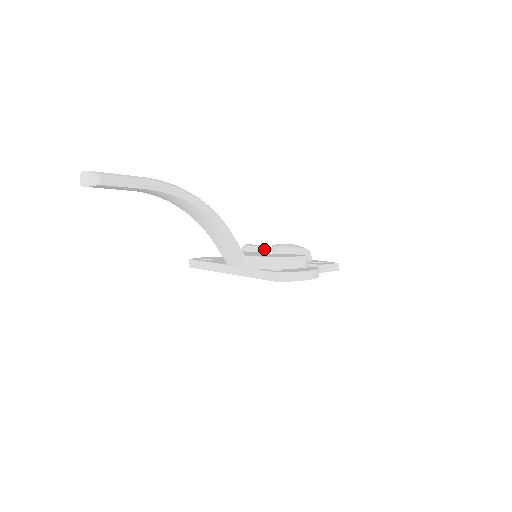
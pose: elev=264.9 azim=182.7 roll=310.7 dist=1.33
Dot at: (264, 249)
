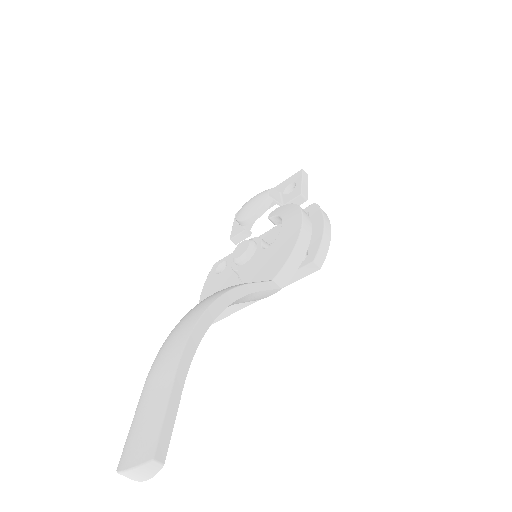
Dot at: (254, 242)
